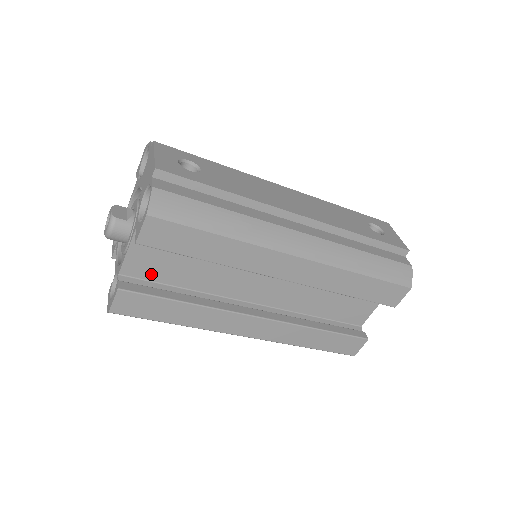
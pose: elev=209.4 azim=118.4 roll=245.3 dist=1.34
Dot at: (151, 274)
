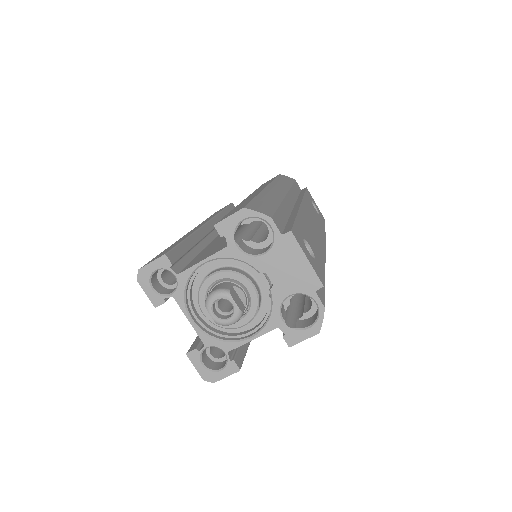
Dot at: occluded
